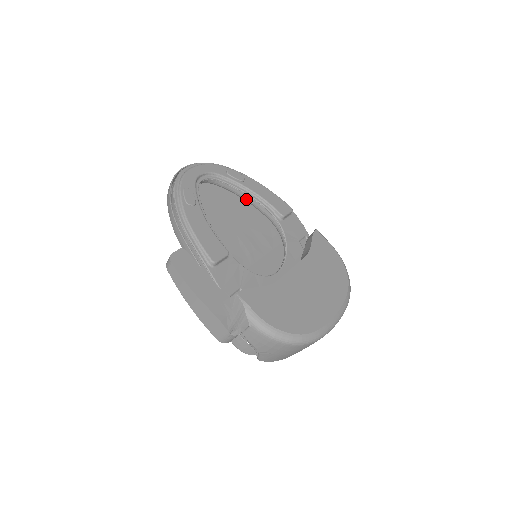
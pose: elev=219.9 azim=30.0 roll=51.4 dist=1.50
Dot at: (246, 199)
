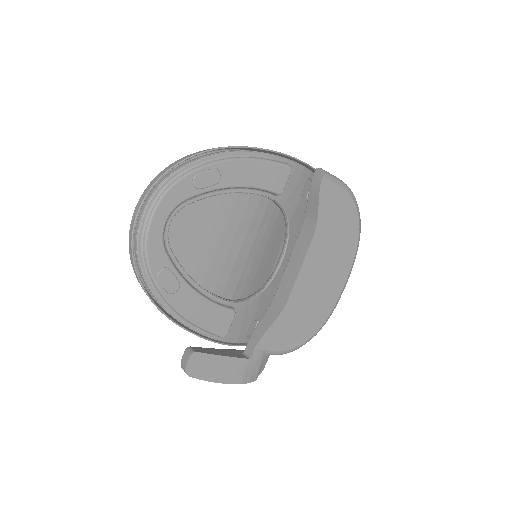
Dot at: occluded
